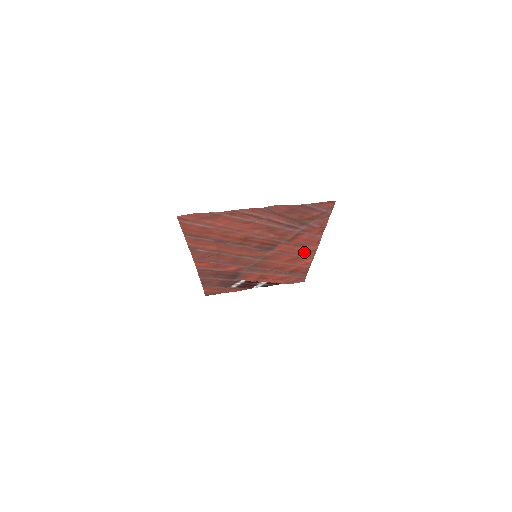
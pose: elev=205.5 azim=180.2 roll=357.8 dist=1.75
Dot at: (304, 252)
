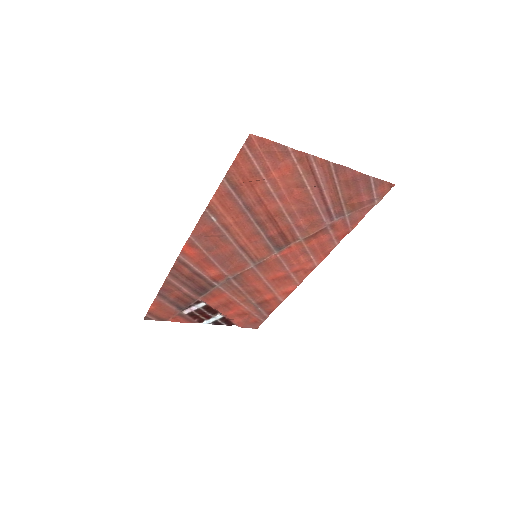
Dot at: (301, 268)
